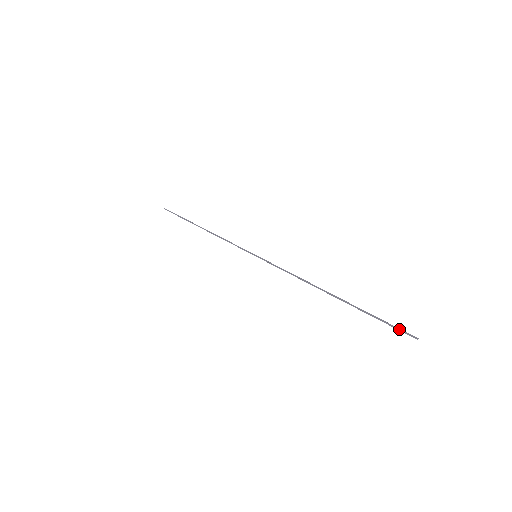
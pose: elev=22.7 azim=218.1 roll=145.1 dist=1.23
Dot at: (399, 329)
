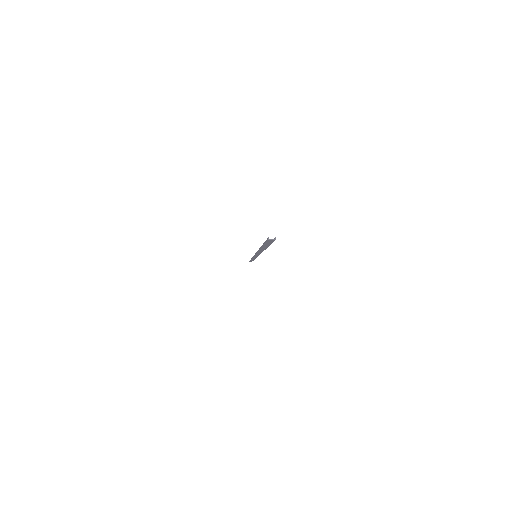
Dot at: (266, 240)
